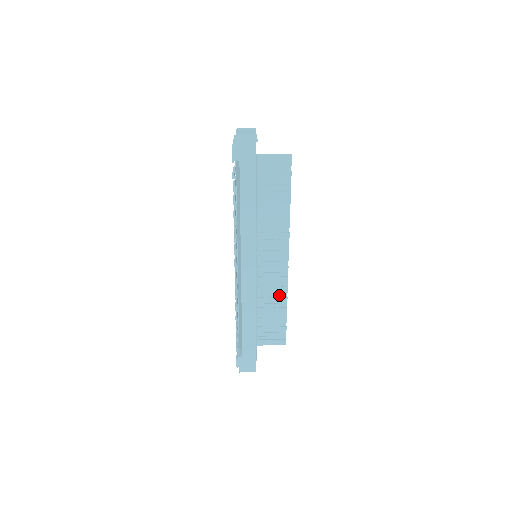
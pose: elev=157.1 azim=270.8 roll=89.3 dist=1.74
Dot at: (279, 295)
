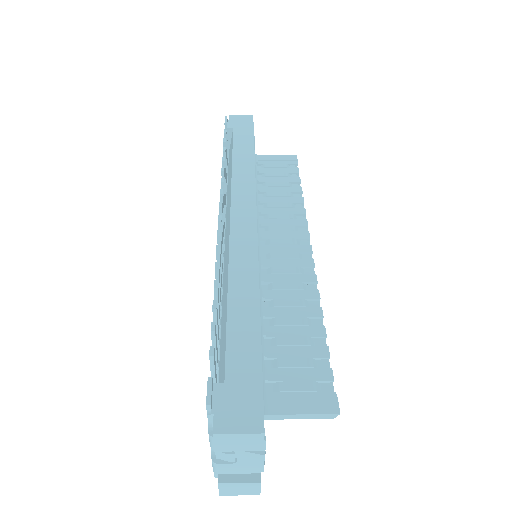
Dot at: (304, 303)
